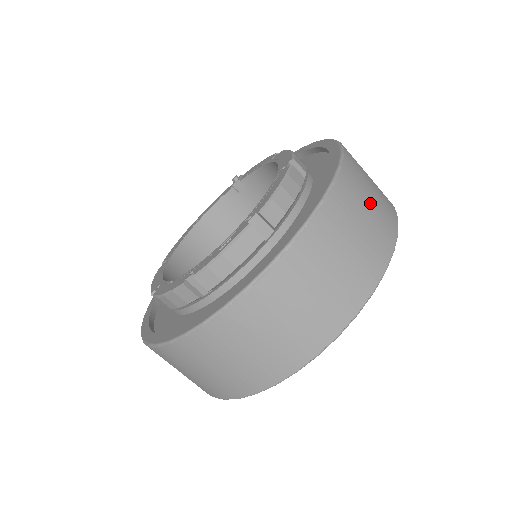
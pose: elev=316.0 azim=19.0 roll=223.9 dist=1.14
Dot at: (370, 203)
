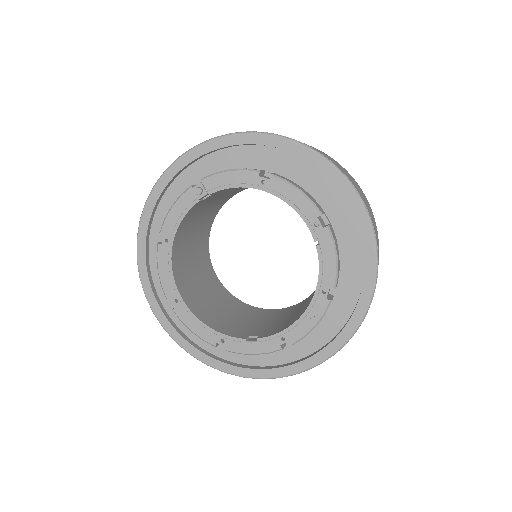
Dot at: (373, 219)
